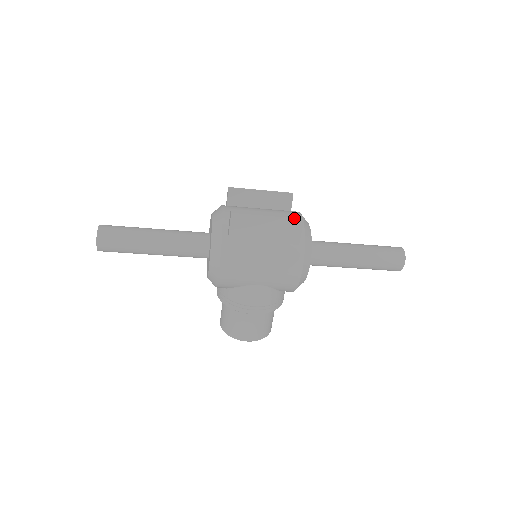
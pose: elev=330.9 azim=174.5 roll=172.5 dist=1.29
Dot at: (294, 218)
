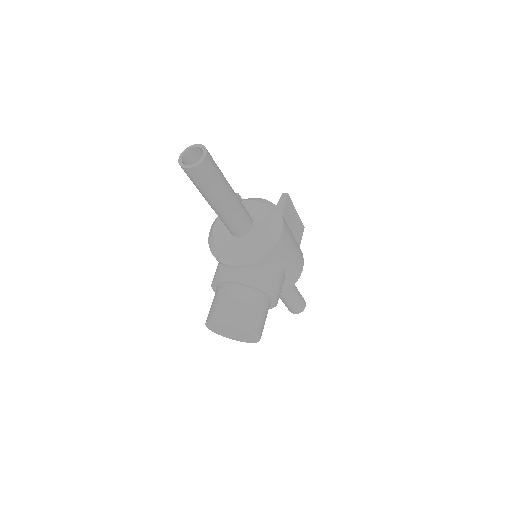
Dot at: (302, 223)
